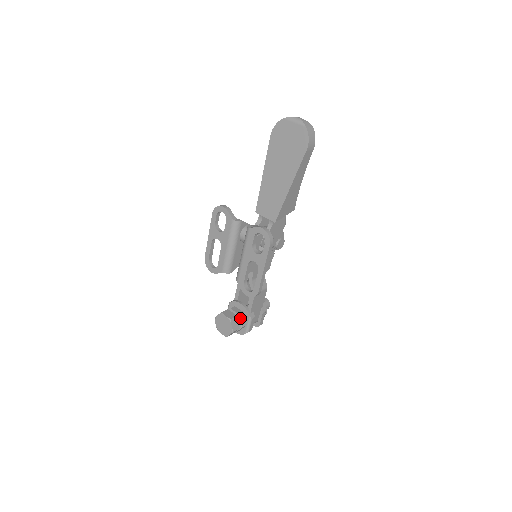
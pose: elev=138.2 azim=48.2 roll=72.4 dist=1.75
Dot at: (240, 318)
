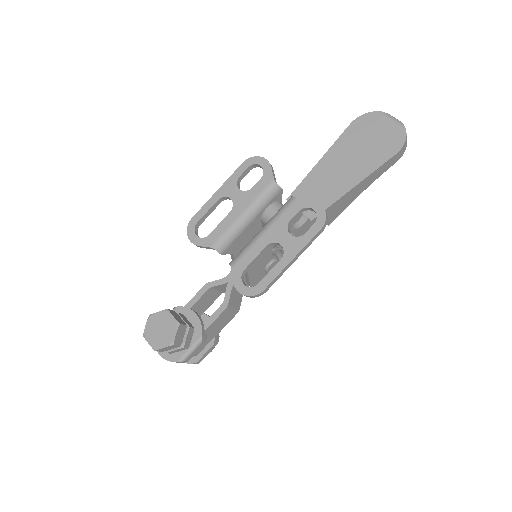
Dot at: (188, 332)
